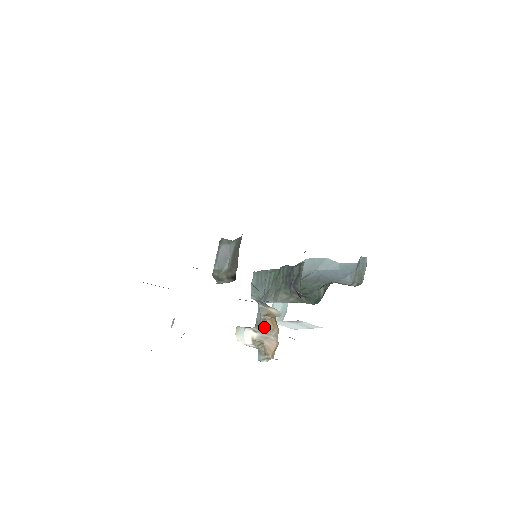
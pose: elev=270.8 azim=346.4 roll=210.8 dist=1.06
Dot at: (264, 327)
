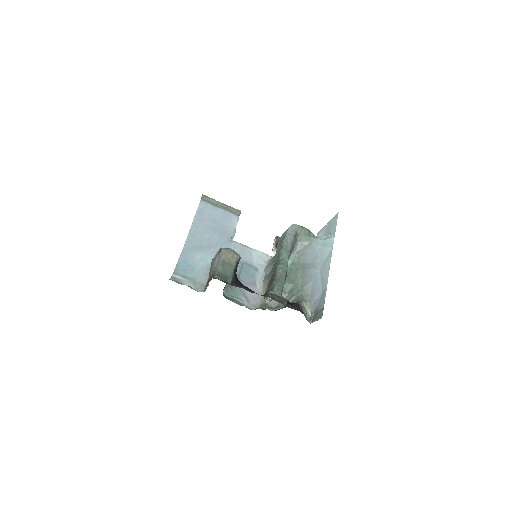
Dot at: occluded
